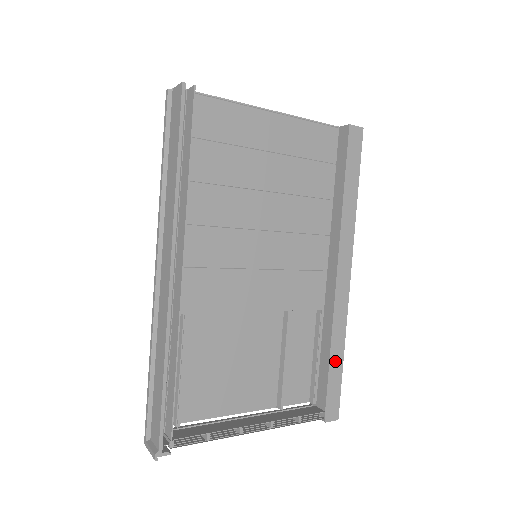
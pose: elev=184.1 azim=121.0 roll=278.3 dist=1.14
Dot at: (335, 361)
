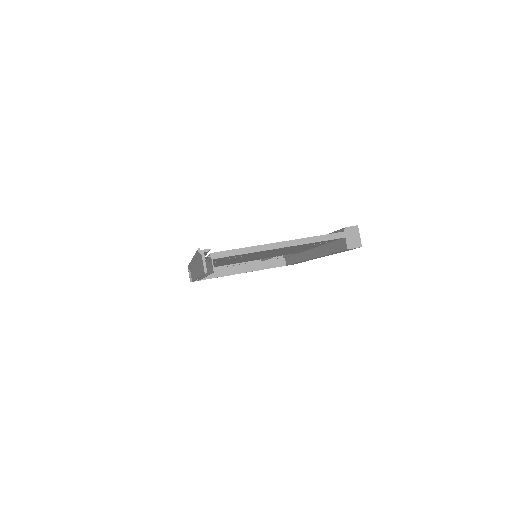
Dot at: occluded
